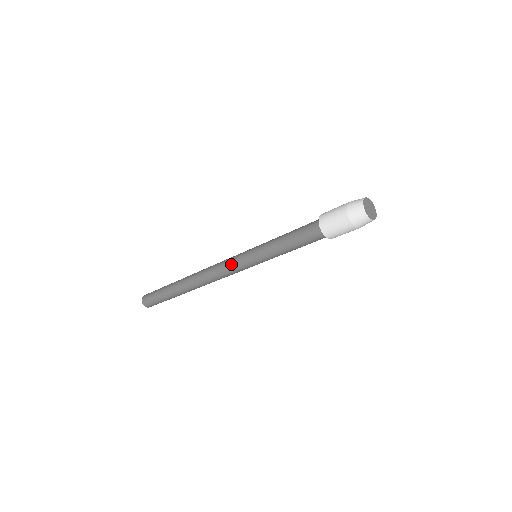
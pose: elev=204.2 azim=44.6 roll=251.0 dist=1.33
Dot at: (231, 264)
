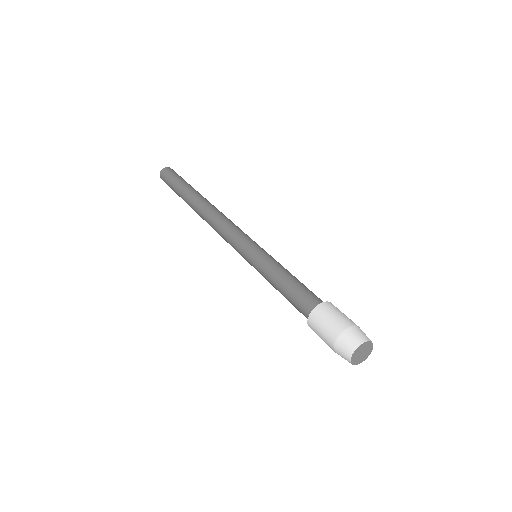
Dot at: occluded
